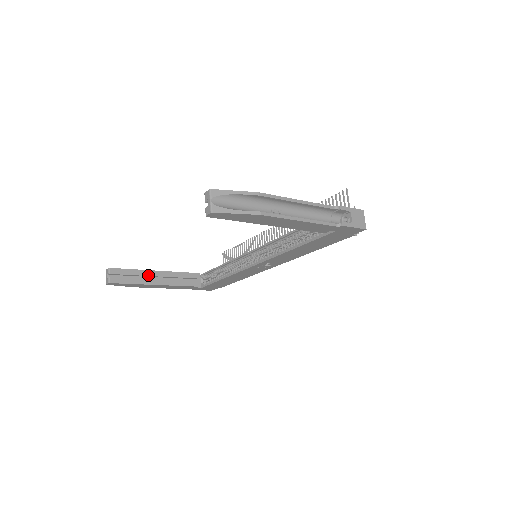
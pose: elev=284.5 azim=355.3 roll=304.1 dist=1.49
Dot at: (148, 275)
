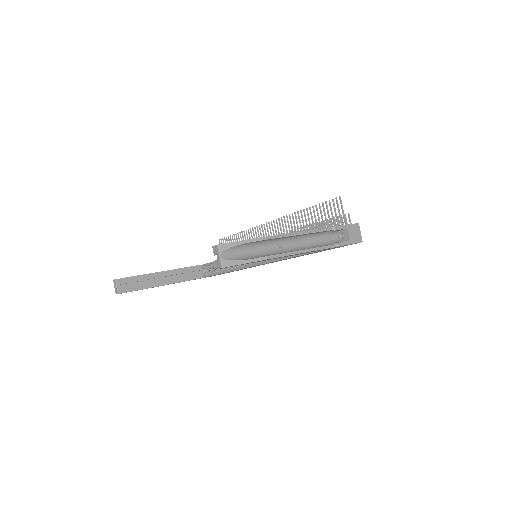
Dot at: (153, 278)
